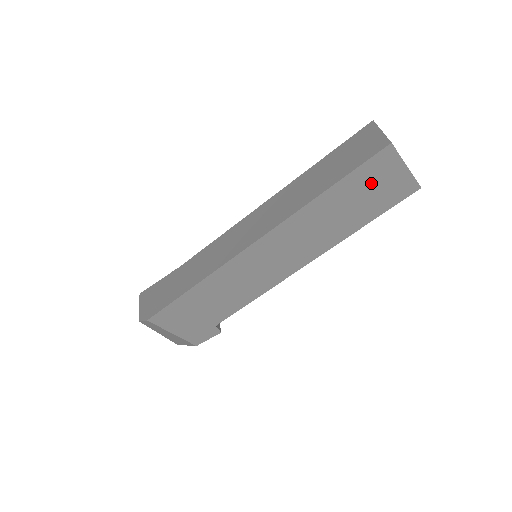
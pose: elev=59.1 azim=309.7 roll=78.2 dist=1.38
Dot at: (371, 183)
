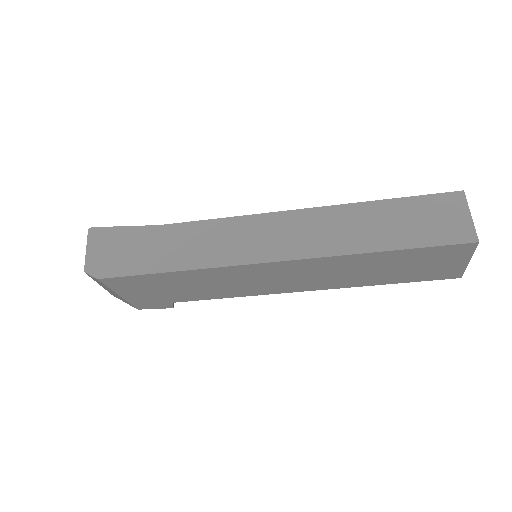
Dot at: (427, 261)
